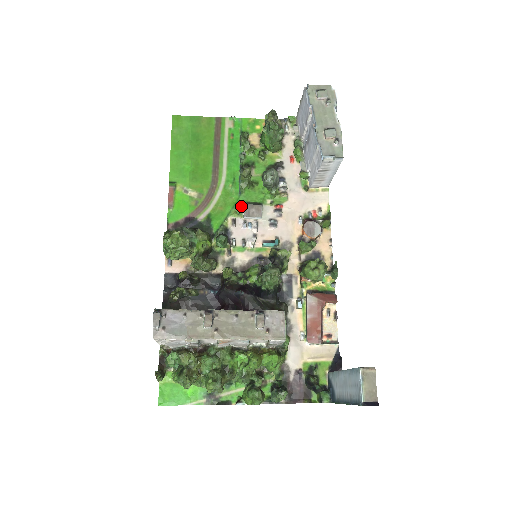
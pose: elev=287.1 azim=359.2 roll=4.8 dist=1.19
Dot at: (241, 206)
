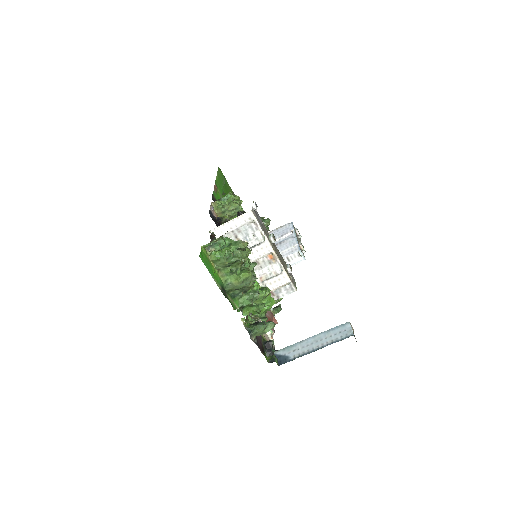
Dot at: occluded
